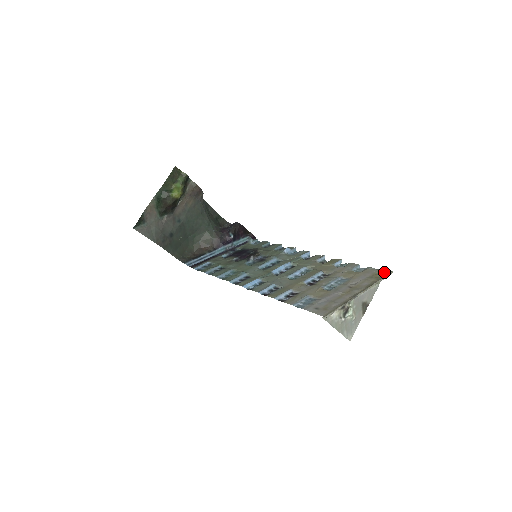
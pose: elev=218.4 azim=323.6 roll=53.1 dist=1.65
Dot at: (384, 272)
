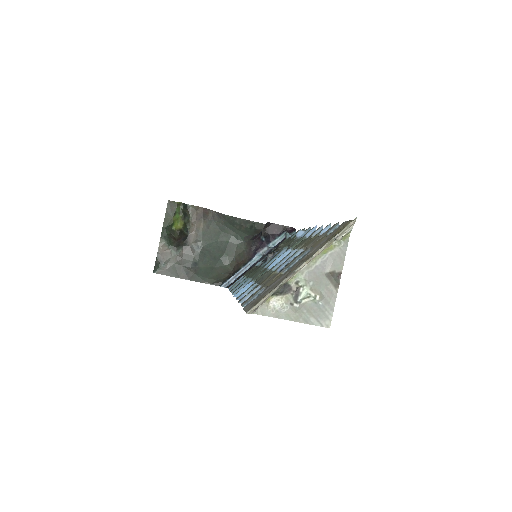
Dot at: occluded
